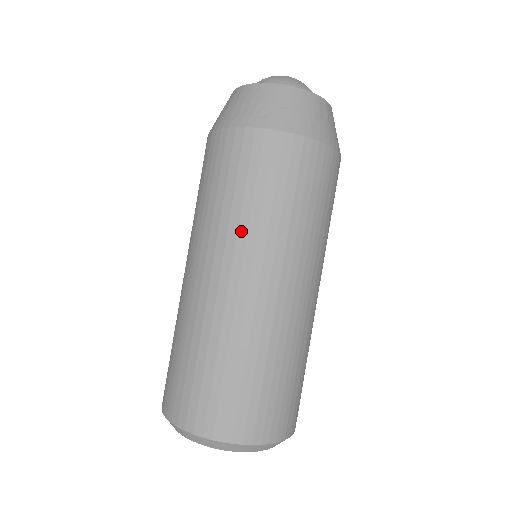
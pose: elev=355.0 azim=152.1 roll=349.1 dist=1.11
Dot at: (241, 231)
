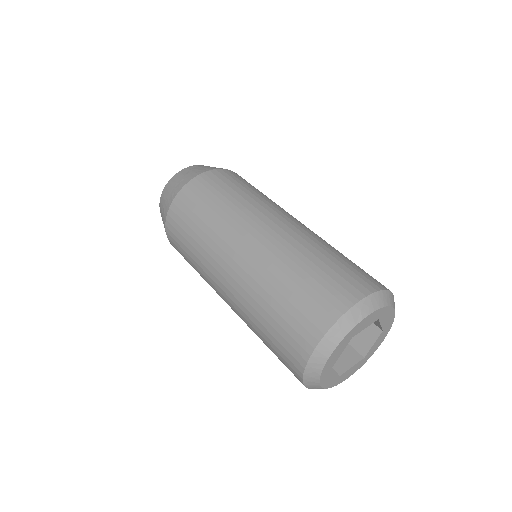
Dot at: (204, 256)
